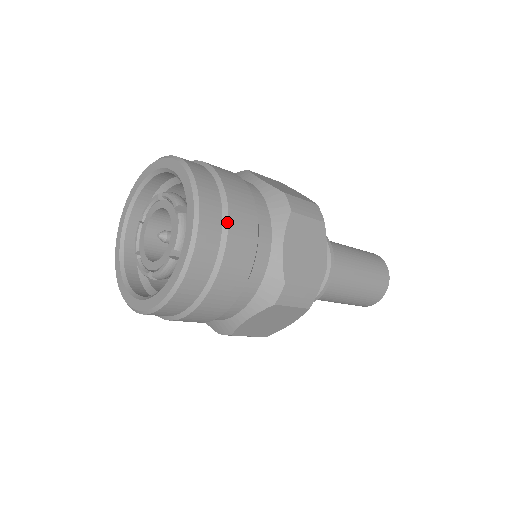
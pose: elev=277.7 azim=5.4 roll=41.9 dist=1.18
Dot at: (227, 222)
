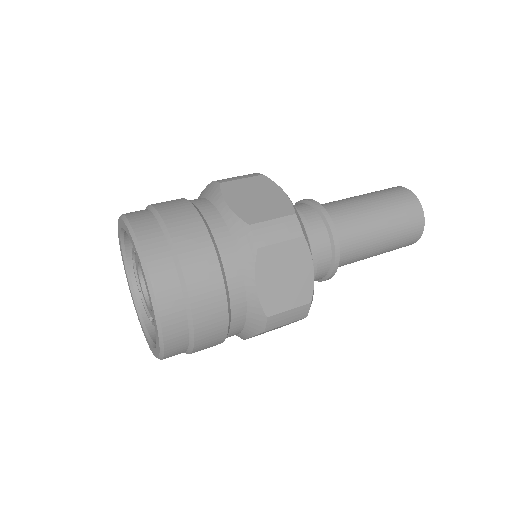
Dot at: (187, 294)
